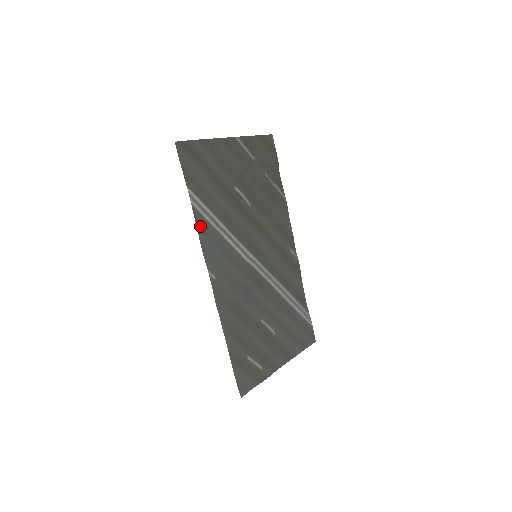
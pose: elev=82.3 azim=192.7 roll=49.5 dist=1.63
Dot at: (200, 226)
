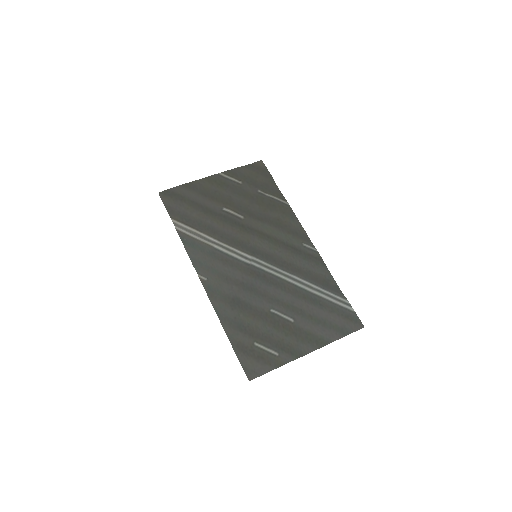
Dot at: (187, 243)
